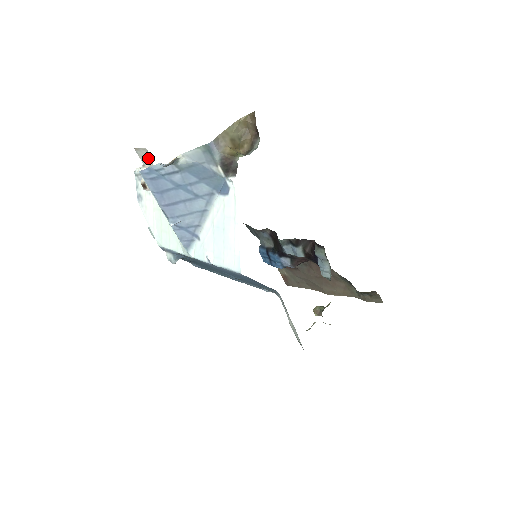
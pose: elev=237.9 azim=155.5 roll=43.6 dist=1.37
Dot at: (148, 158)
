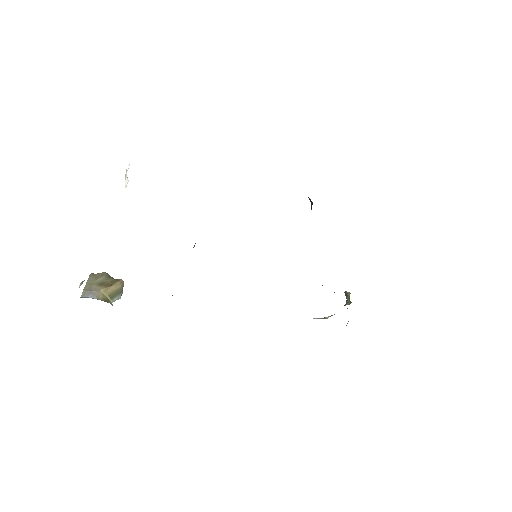
Dot at: occluded
